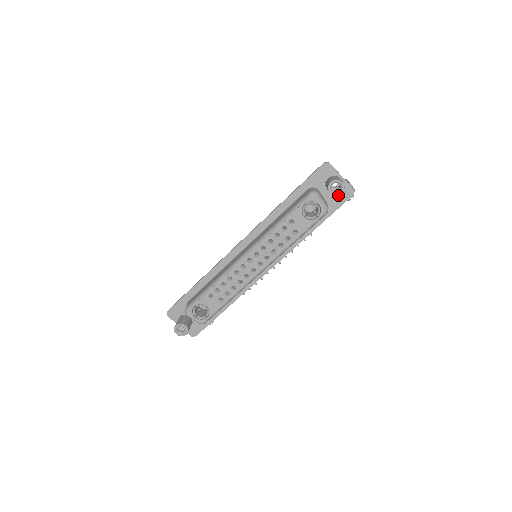
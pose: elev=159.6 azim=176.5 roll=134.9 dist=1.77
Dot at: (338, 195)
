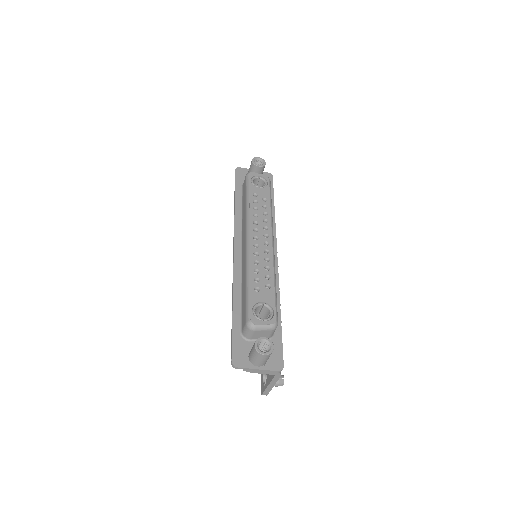
Dot at: (264, 165)
